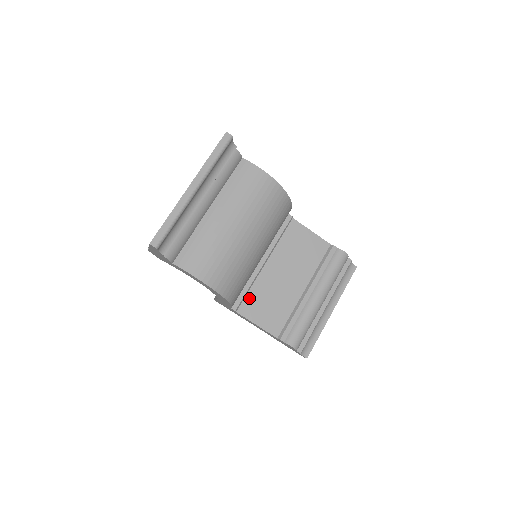
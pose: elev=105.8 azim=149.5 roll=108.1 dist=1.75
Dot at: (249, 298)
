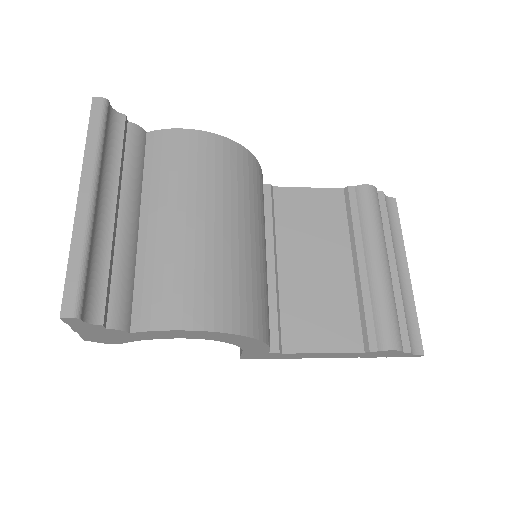
Dot at: (287, 322)
